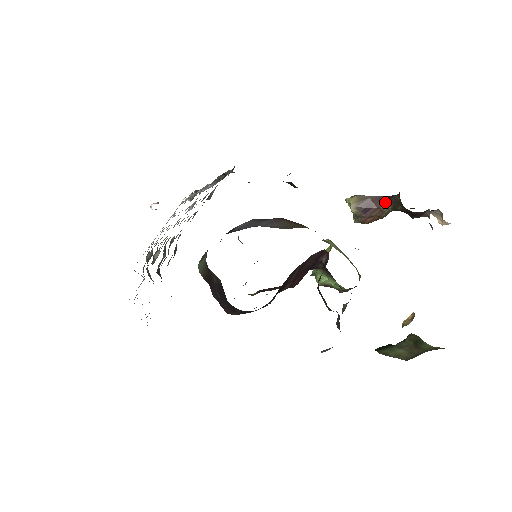
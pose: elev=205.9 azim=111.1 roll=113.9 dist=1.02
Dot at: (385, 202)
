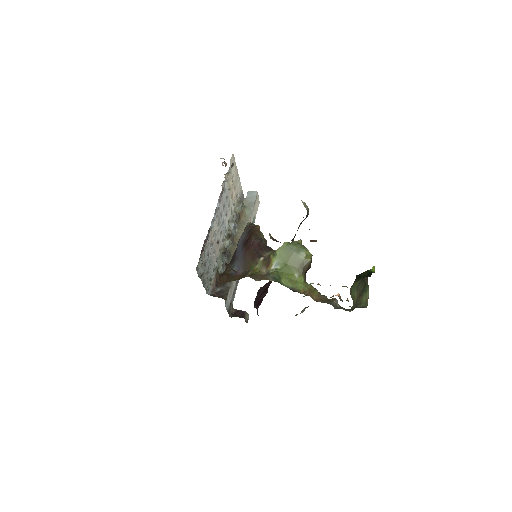
Dot at: occluded
